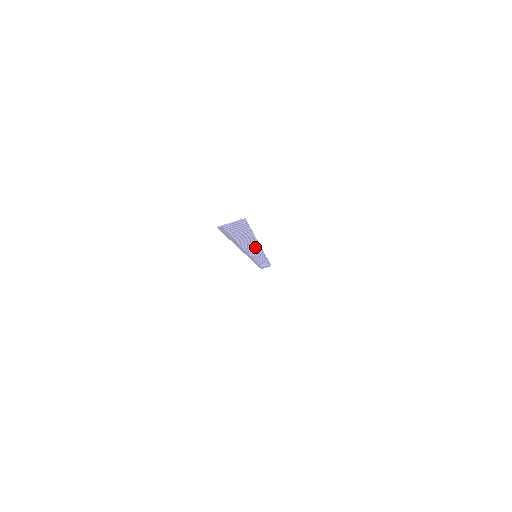
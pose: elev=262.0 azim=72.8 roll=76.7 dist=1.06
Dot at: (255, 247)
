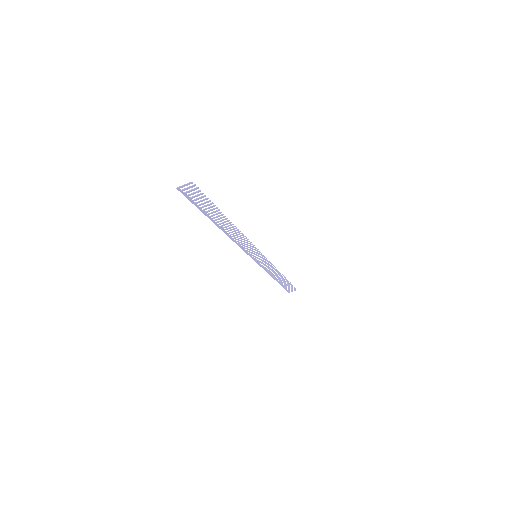
Dot at: (240, 236)
